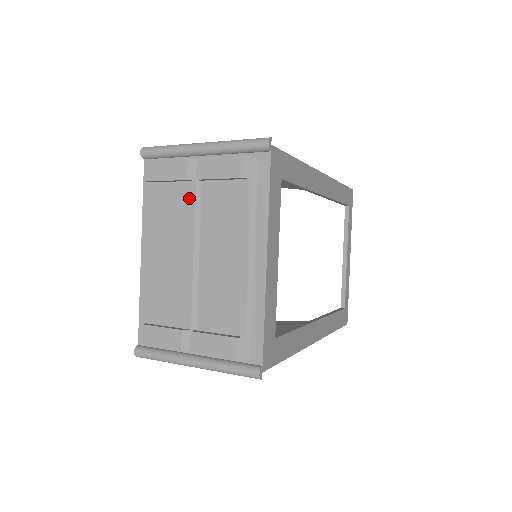
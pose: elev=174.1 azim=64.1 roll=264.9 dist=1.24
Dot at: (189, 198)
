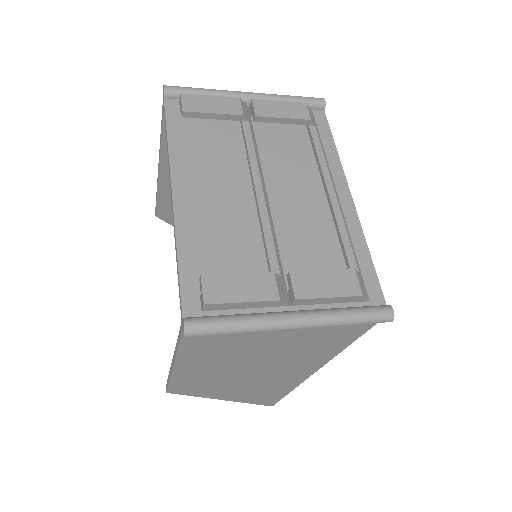
Dot at: (239, 139)
